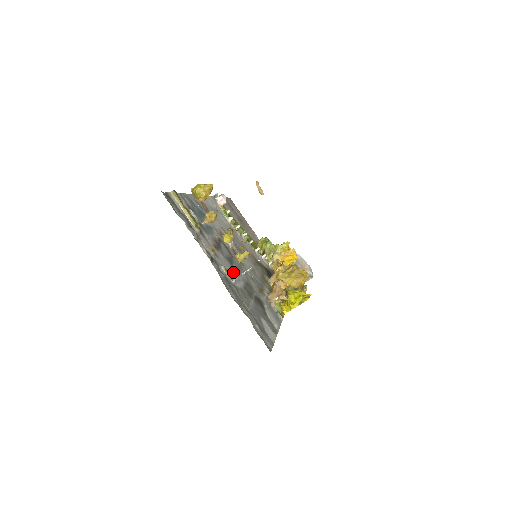
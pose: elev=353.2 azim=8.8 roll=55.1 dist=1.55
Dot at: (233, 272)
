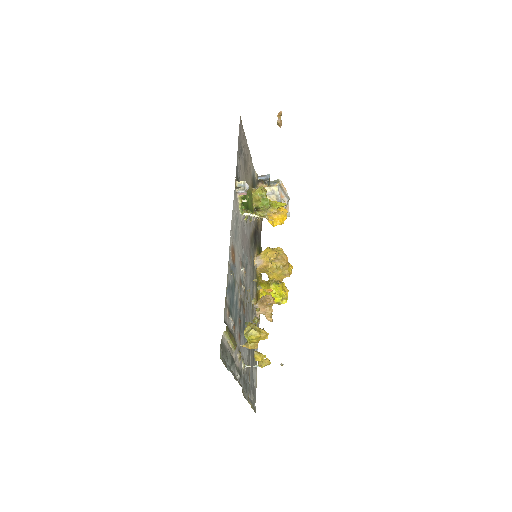
Dot at: occluded
